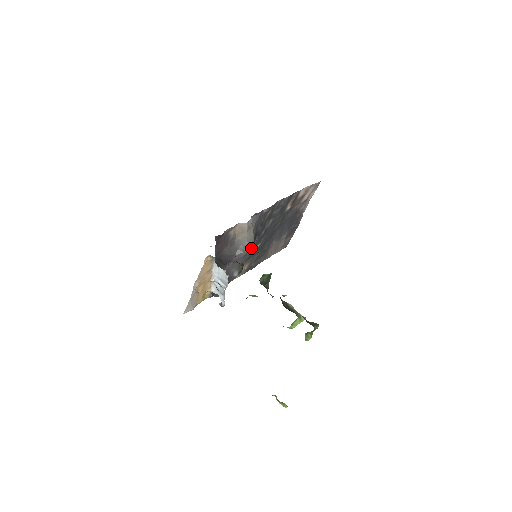
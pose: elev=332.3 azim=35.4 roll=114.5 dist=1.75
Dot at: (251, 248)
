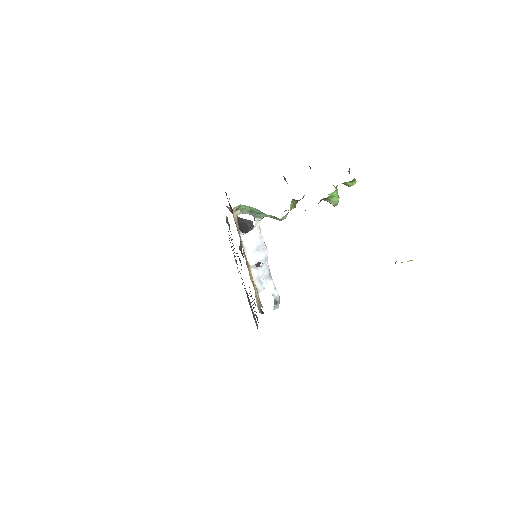
Dot at: occluded
